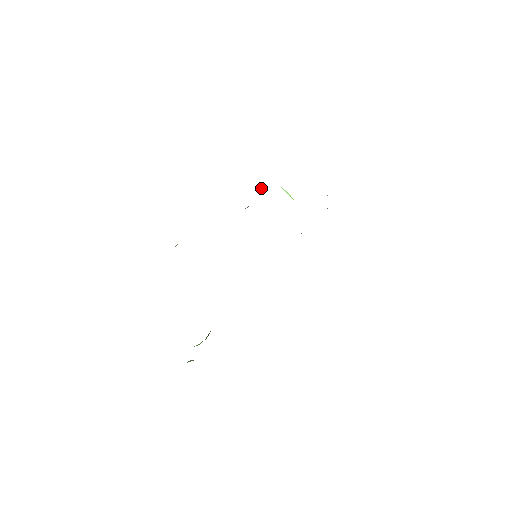
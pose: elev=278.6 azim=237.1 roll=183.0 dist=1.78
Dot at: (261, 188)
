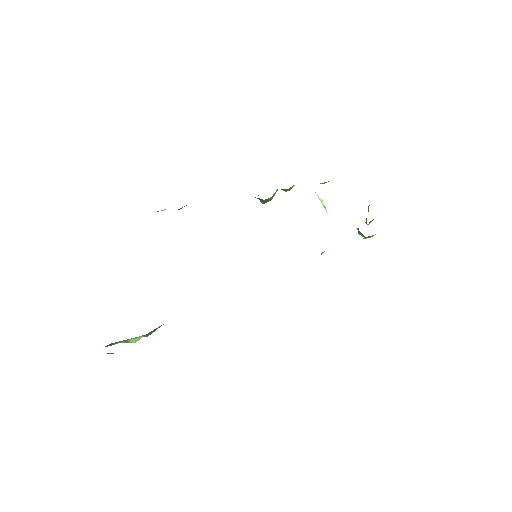
Dot at: (291, 187)
